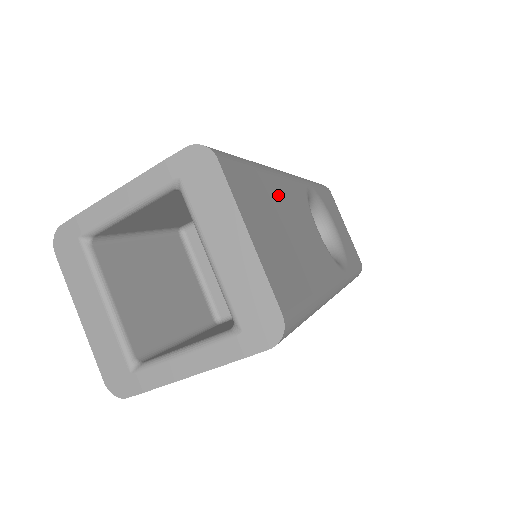
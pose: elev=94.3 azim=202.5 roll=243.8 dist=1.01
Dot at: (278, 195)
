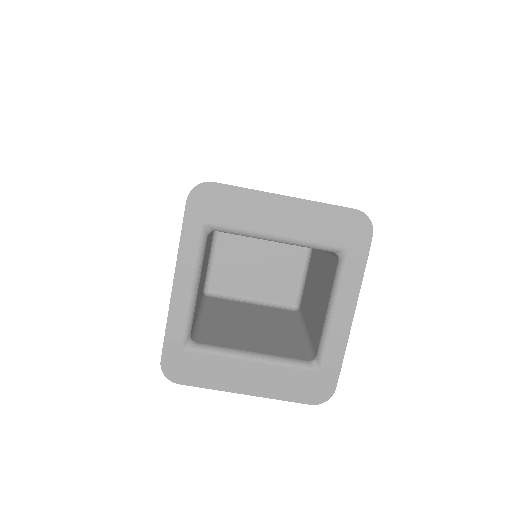
Dot at: occluded
